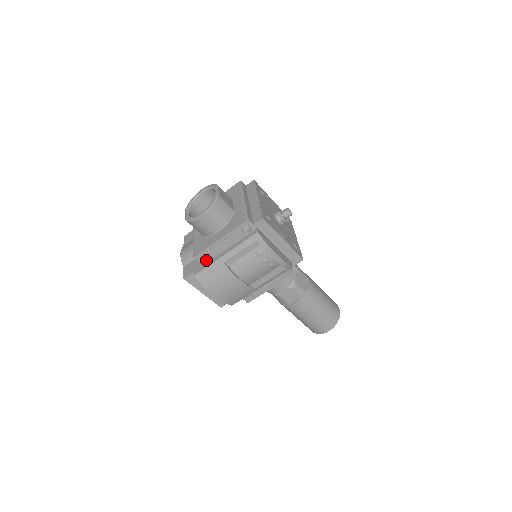
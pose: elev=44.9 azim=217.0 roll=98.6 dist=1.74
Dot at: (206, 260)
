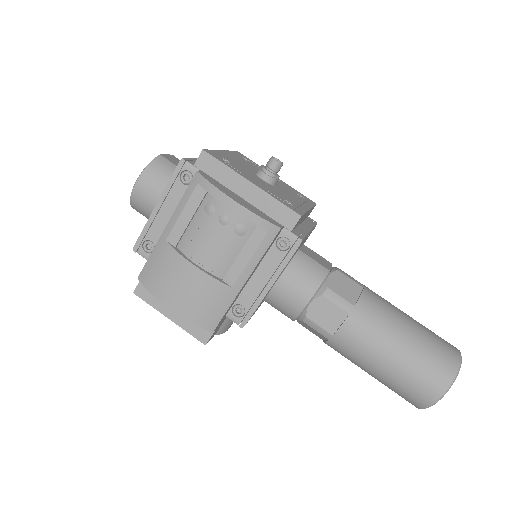
Dot at: (151, 250)
